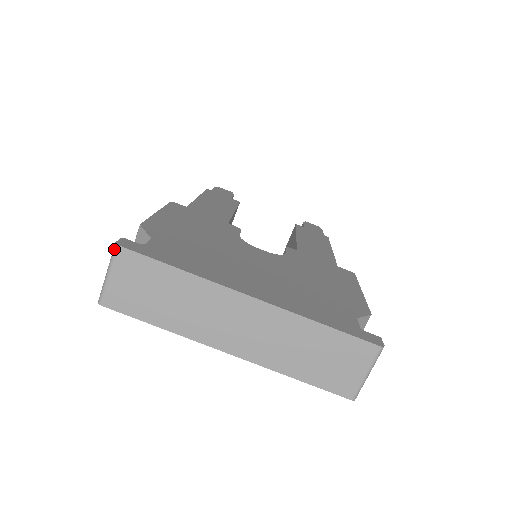
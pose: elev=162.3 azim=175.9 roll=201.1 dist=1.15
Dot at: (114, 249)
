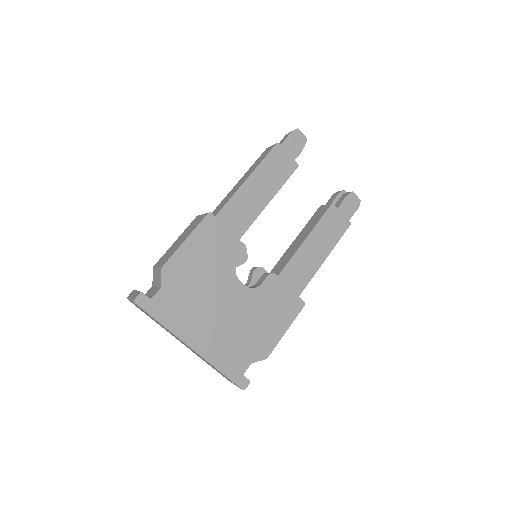
Dot at: (133, 301)
